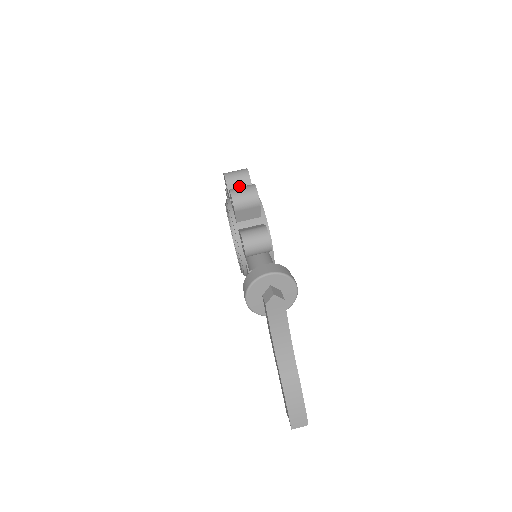
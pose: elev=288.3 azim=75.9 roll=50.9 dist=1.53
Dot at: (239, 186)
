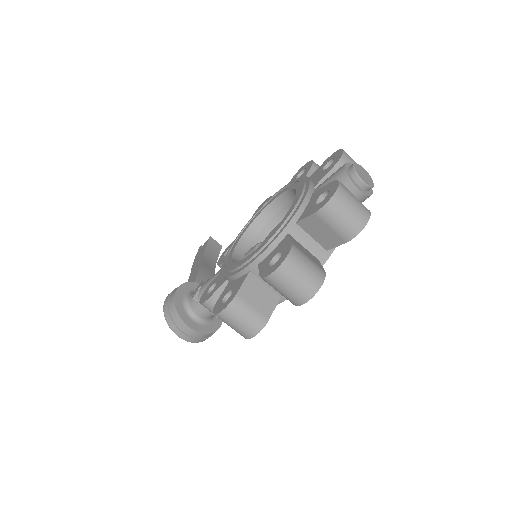
Dot at: occluded
